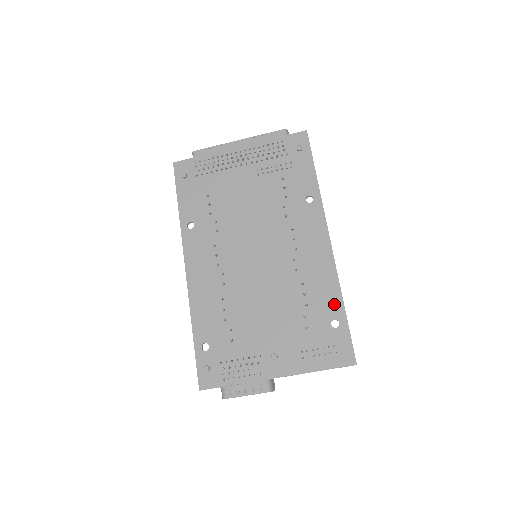
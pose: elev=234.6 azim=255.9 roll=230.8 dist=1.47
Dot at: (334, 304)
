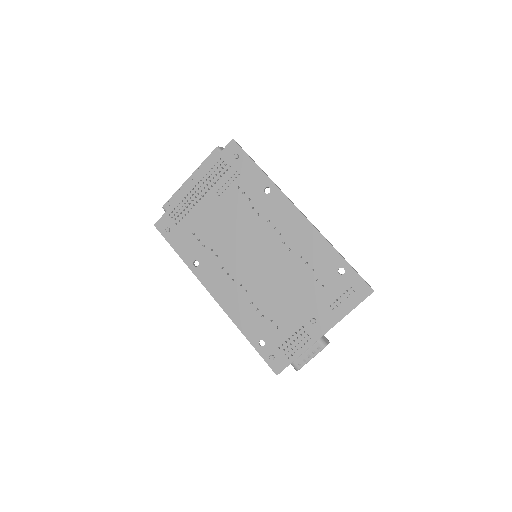
Dot at: (332, 257)
